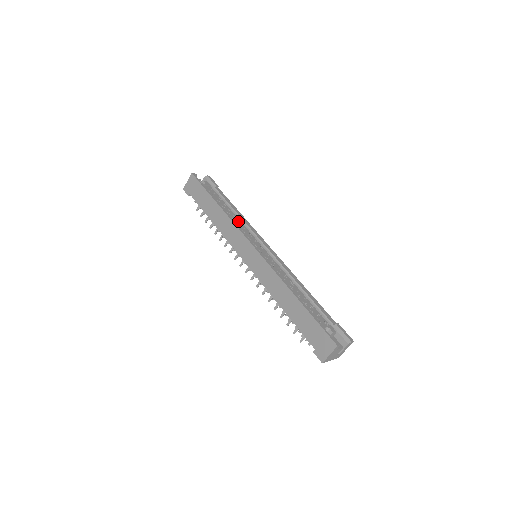
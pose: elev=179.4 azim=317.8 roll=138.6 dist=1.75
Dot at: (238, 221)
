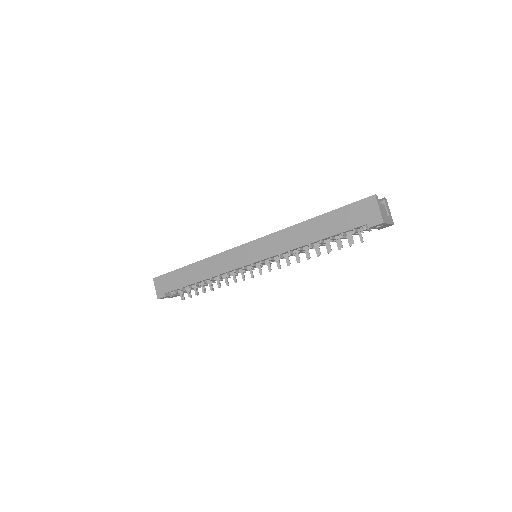
Dot at: occluded
